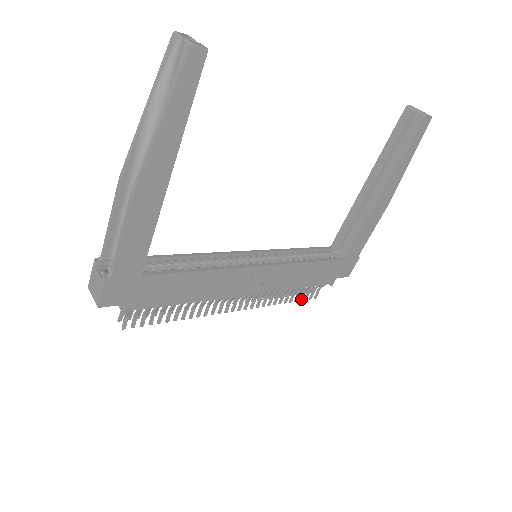
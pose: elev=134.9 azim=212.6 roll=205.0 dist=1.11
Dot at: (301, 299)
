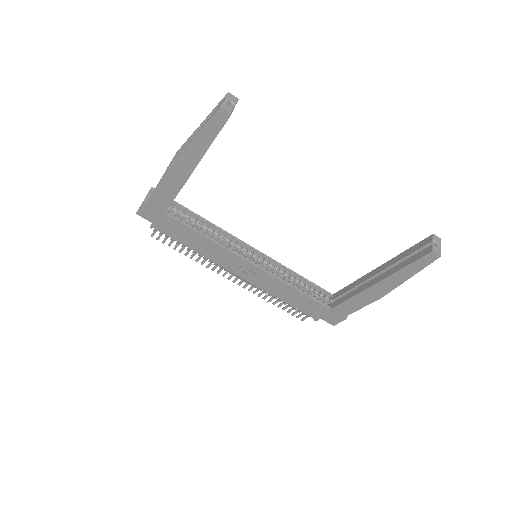
Dot at: (288, 312)
